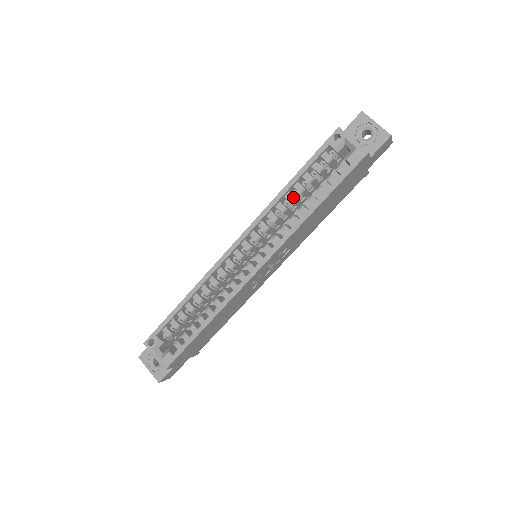
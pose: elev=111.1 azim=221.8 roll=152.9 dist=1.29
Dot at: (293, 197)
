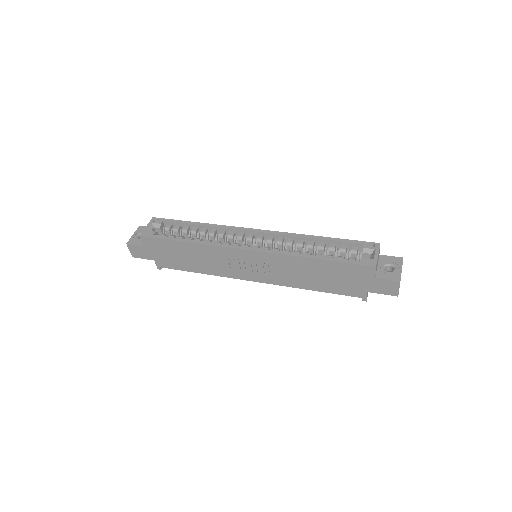
Dot at: (313, 245)
